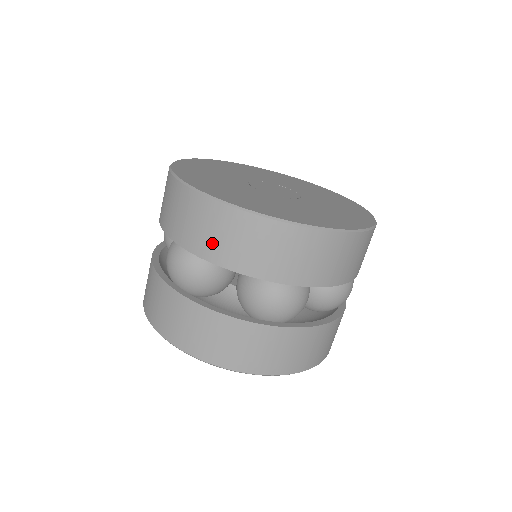
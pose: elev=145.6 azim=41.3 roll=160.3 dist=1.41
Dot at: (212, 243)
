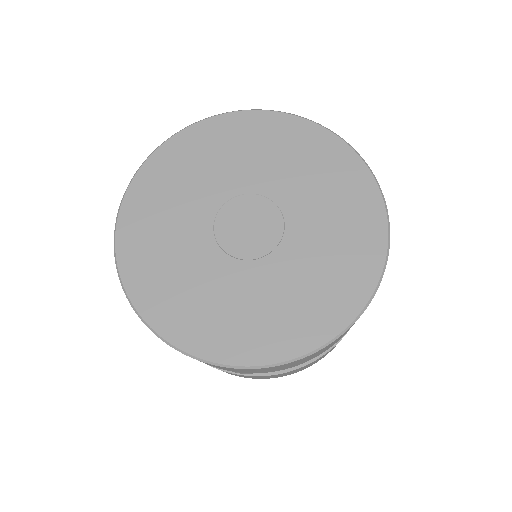
Dot at: occluded
